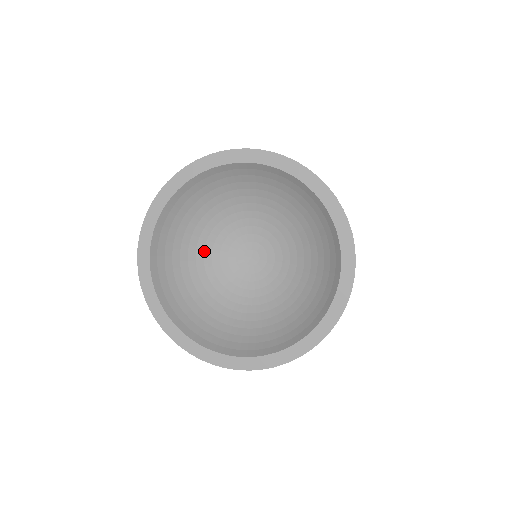
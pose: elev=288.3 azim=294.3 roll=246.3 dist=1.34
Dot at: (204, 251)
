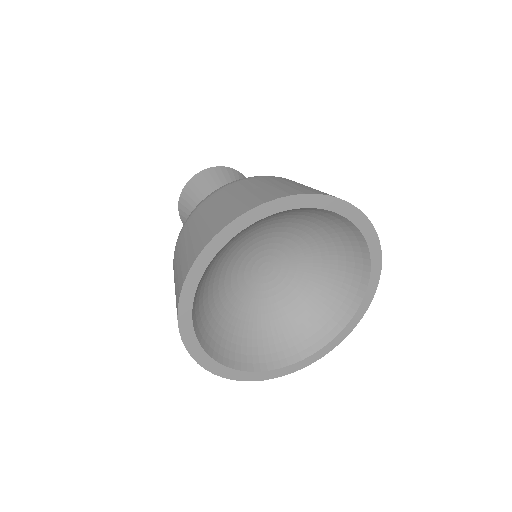
Dot at: (242, 247)
